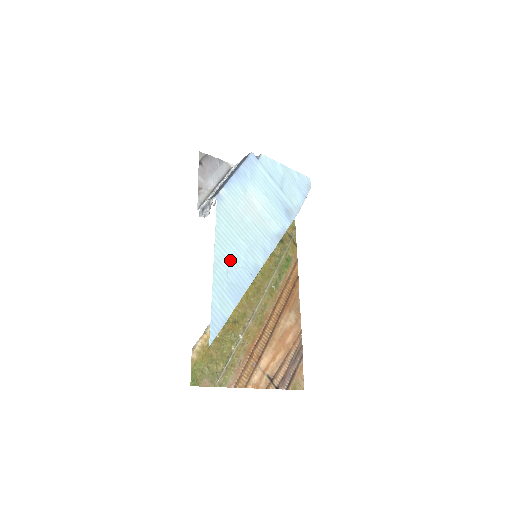
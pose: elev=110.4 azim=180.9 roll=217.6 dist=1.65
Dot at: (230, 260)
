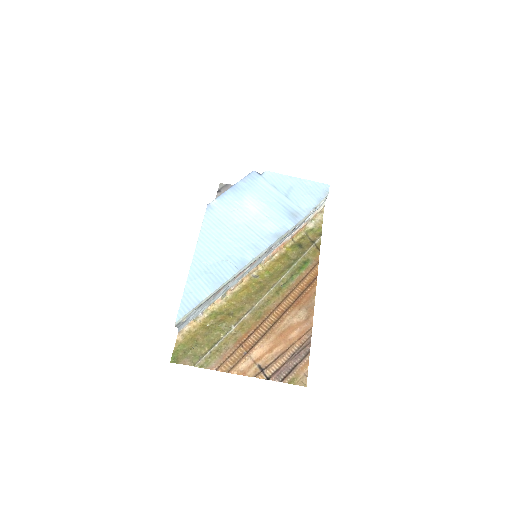
Dot at: (212, 254)
